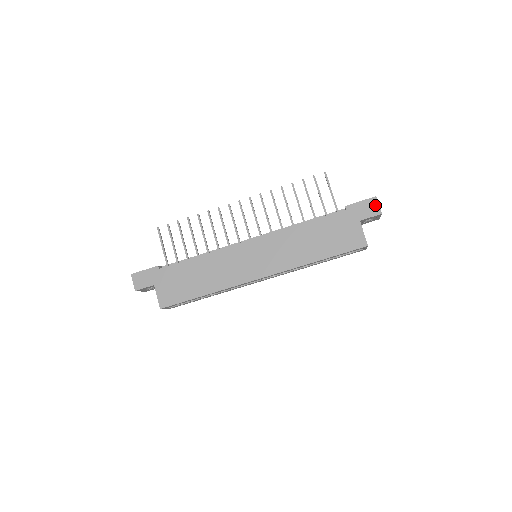
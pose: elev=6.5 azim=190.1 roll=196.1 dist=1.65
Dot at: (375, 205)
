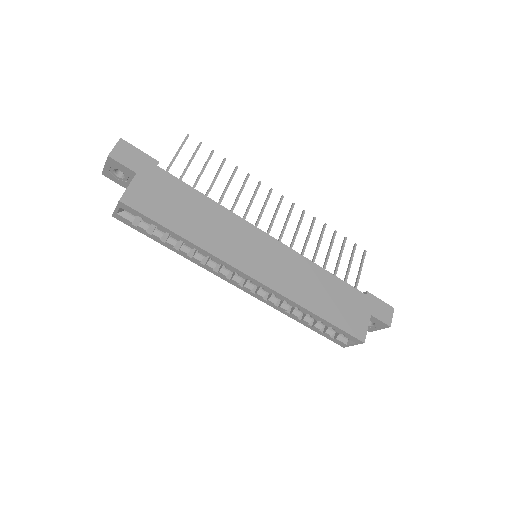
Dot at: (390, 314)
